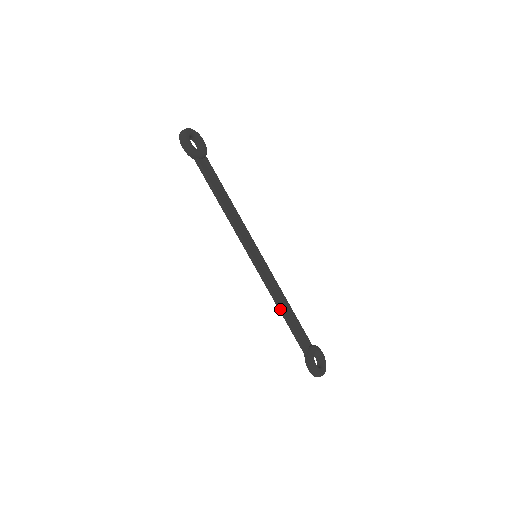
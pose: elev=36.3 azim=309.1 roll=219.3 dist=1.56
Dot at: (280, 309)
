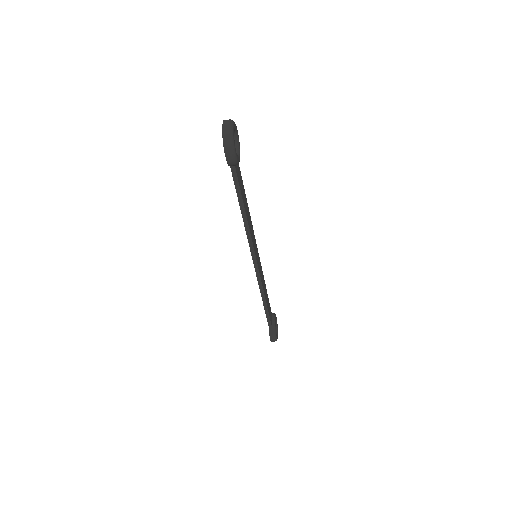
Dot at: (263, 299)
